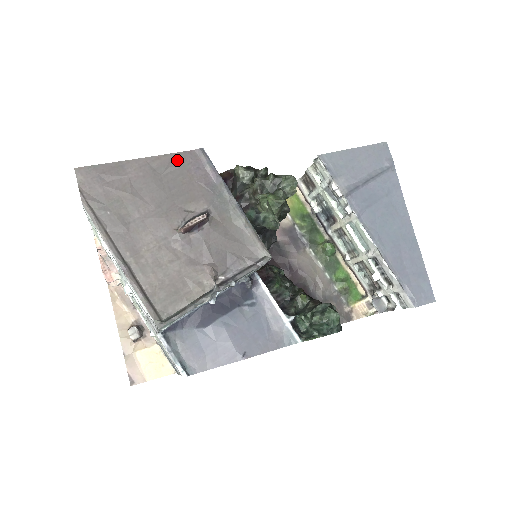
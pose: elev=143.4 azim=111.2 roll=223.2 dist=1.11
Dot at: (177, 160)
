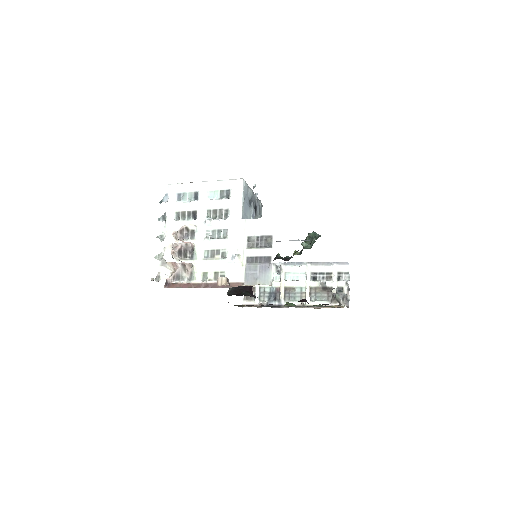
Dot at: occluded
